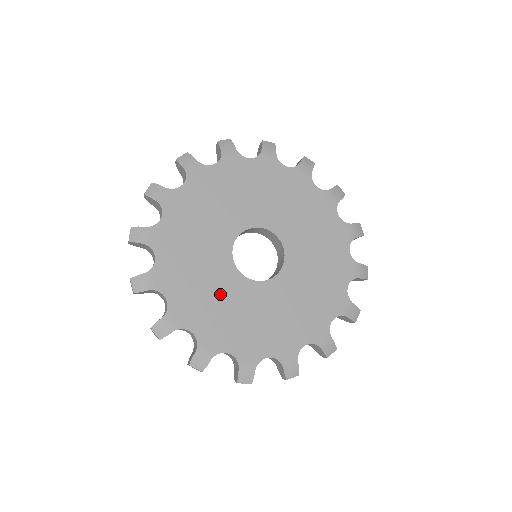
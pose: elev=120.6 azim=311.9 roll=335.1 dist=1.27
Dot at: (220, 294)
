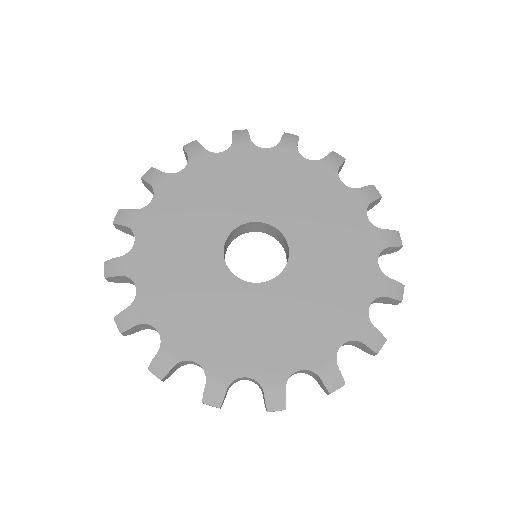
Dot at: (189, 267)
